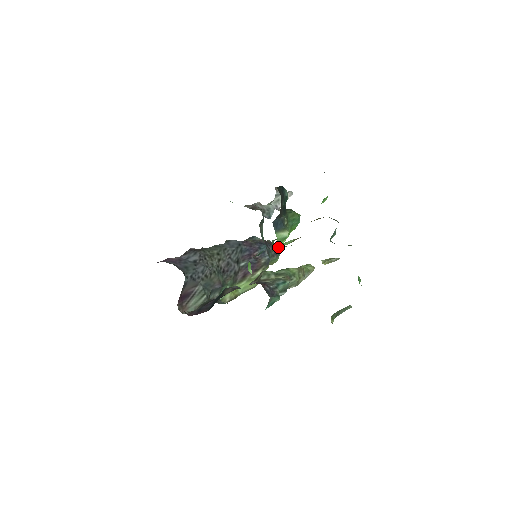
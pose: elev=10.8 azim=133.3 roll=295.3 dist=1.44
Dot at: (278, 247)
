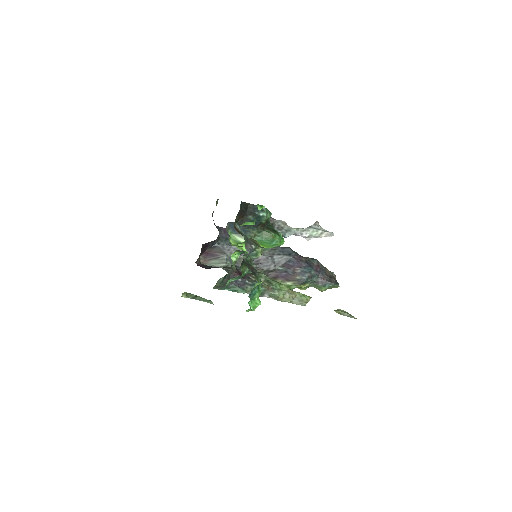
Dot at: (330, 280)
